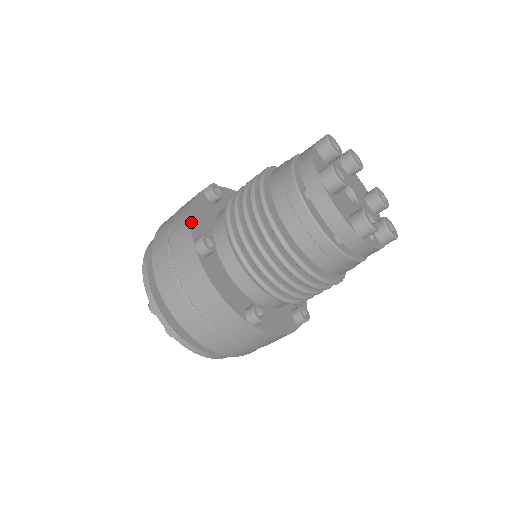
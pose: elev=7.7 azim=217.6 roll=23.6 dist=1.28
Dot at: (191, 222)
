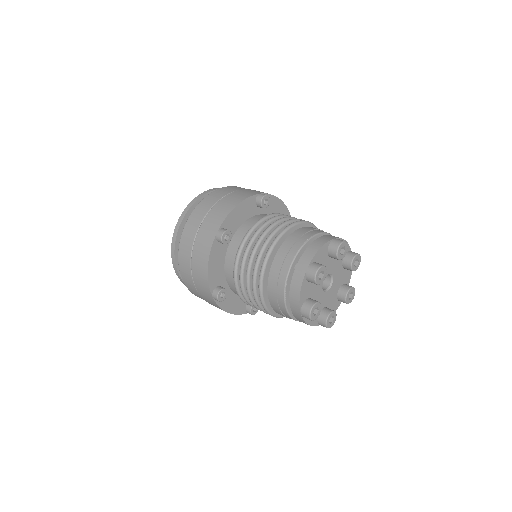
Dot at: (229, 215)
